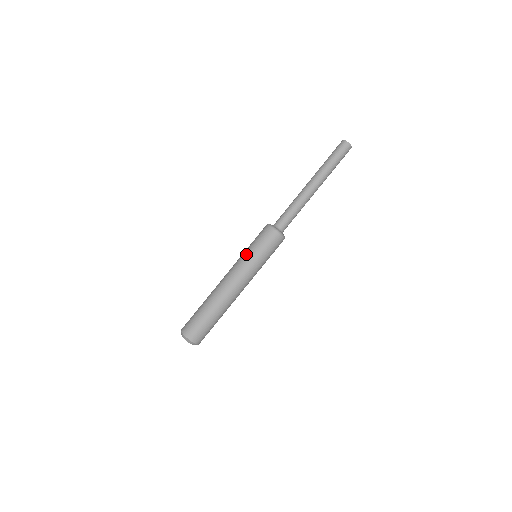
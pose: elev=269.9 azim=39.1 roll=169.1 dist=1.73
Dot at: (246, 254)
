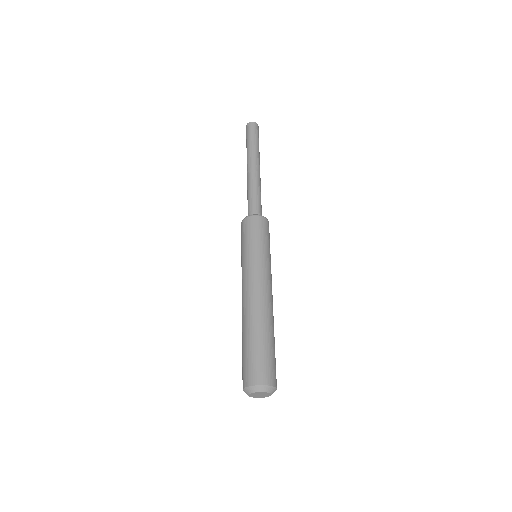
Dot at: (243, 258)
